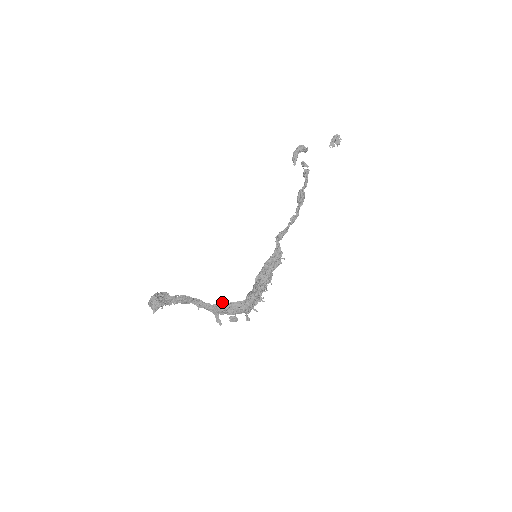
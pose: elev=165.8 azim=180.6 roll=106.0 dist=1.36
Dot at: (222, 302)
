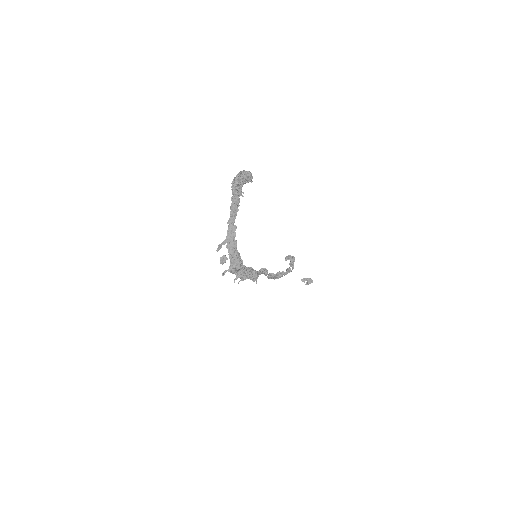
Dot at: occluded
